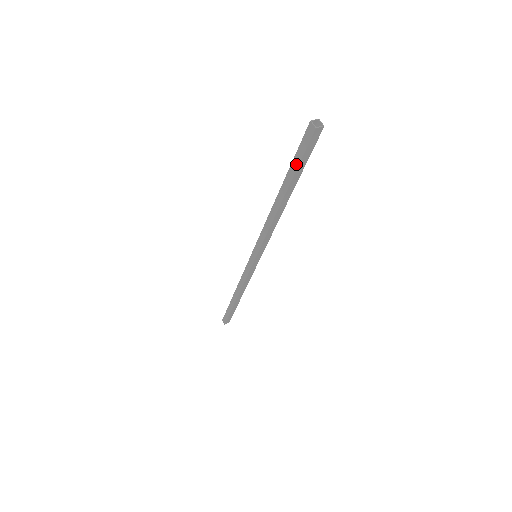
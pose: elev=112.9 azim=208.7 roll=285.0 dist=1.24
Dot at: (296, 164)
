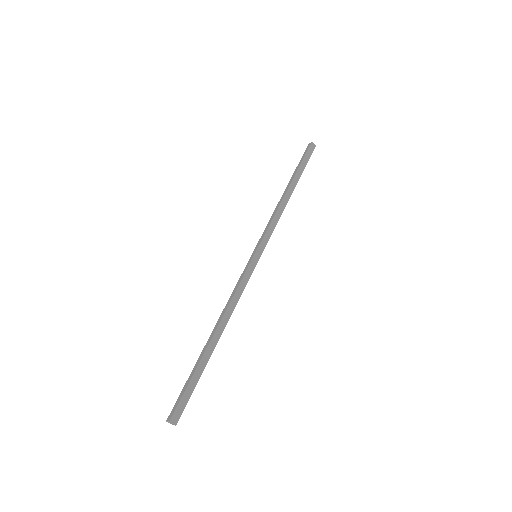
Dot at: occluded
